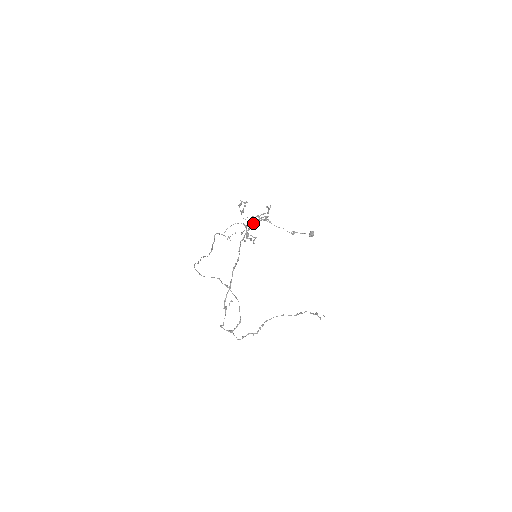
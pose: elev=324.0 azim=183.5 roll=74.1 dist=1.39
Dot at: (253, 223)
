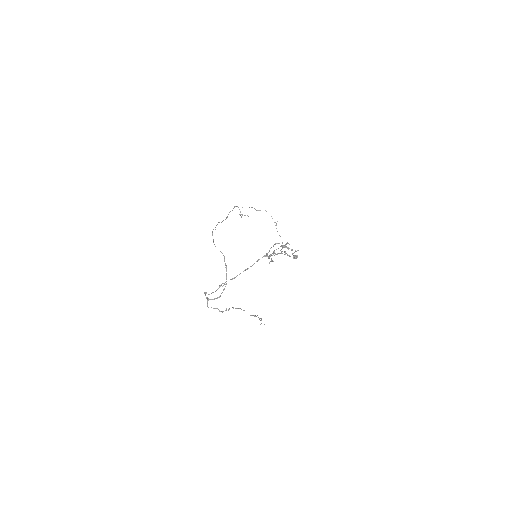
Dot at: (280, 253)
